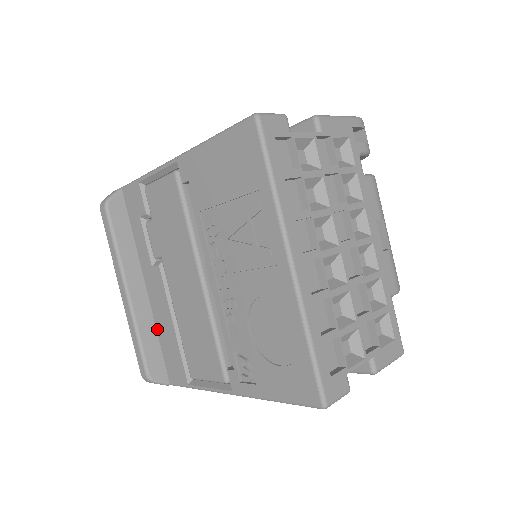
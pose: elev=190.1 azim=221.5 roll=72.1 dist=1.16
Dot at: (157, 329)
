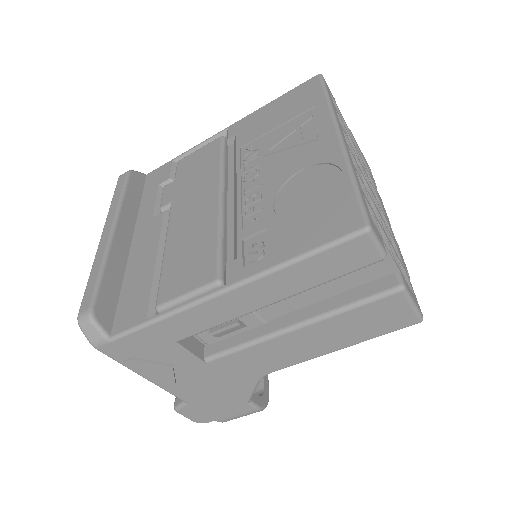
Dot at: (125, 277)
